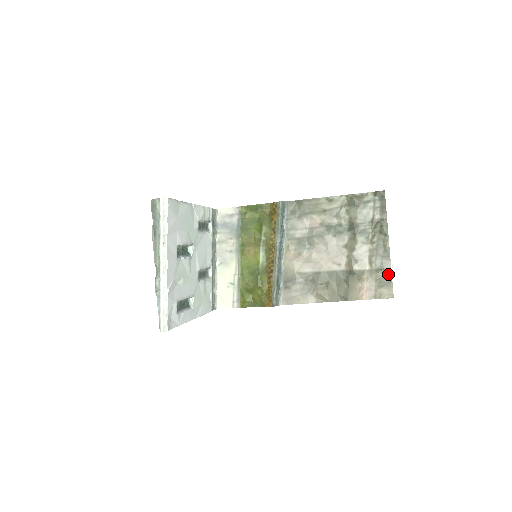
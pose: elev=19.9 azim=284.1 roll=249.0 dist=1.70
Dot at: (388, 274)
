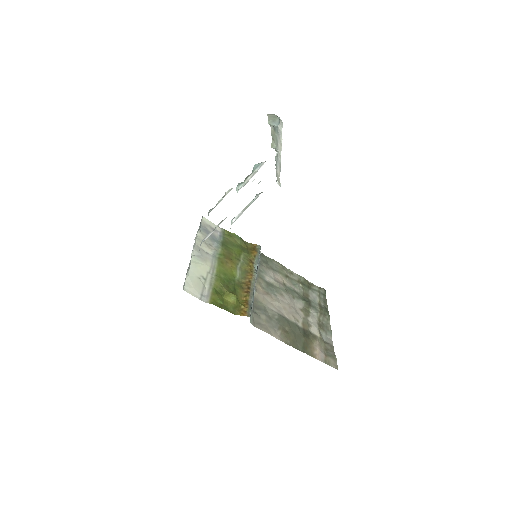
Dot at: (332, 349)
